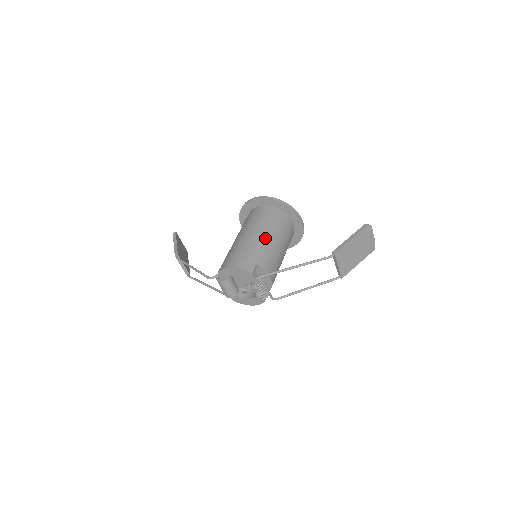
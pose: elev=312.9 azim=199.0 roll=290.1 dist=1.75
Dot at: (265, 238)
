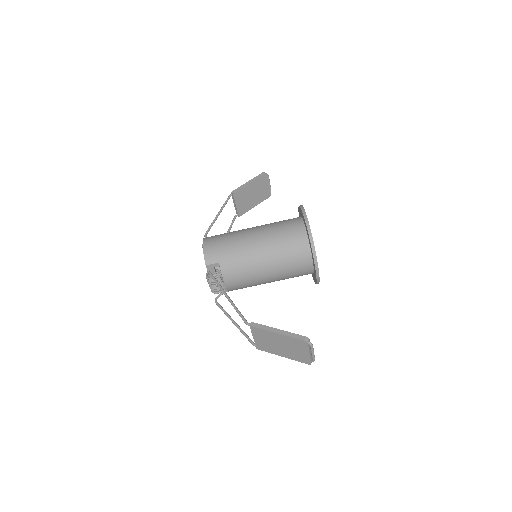
Dot at: (257, 251)
